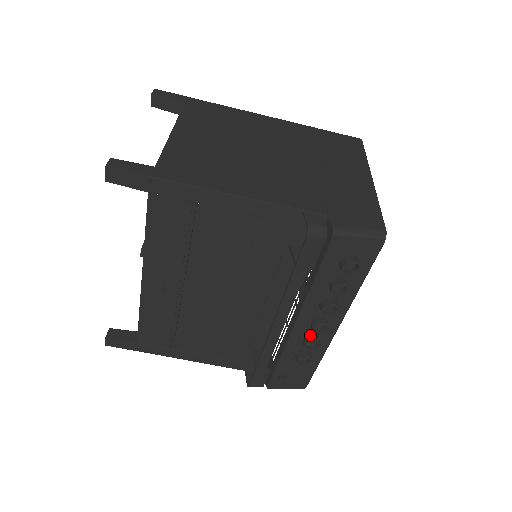
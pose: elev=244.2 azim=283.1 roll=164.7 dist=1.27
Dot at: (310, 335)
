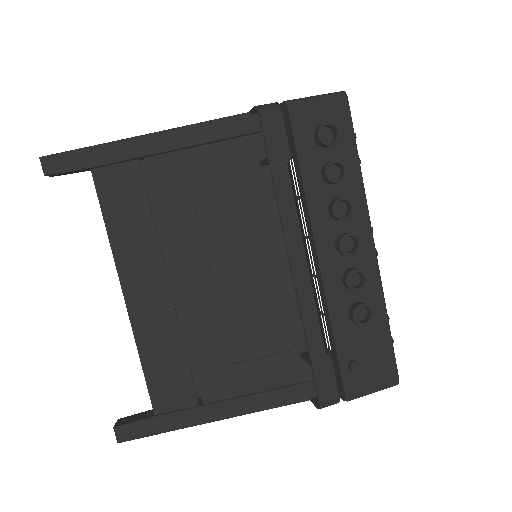
Dot at: (346, 270)
